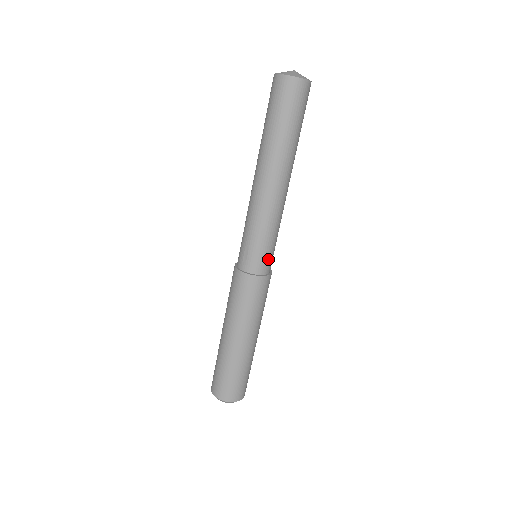
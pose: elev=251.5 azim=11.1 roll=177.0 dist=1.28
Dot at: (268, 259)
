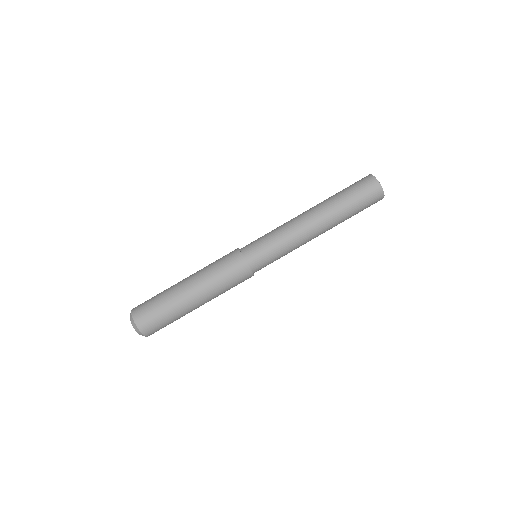
Dot at: (260, 257)
